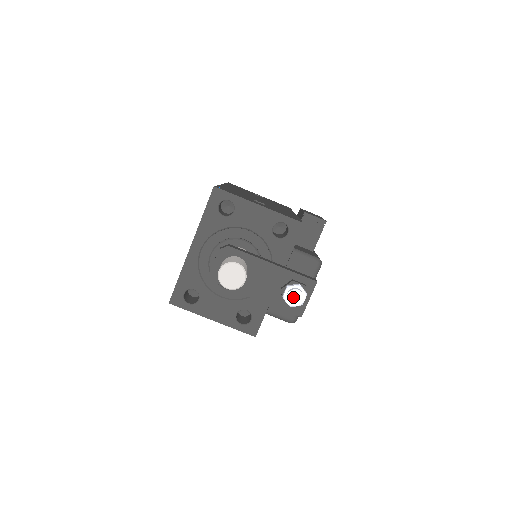
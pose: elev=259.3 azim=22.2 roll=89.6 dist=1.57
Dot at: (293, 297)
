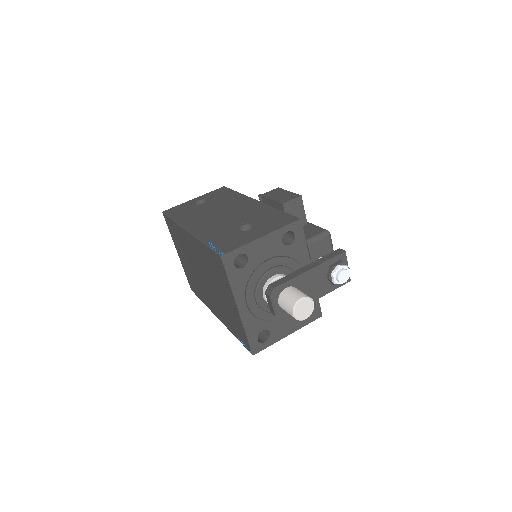
Dot at: (343, 278)
